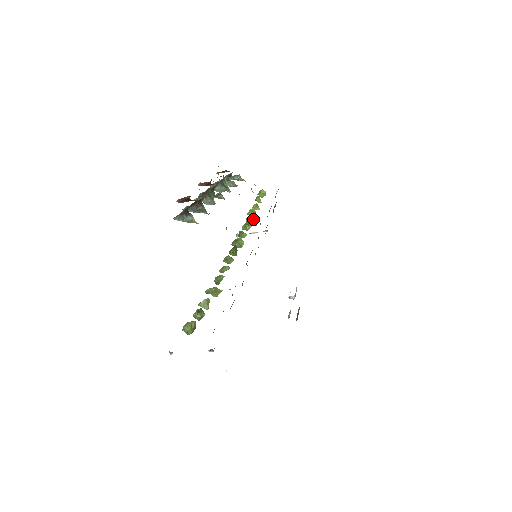
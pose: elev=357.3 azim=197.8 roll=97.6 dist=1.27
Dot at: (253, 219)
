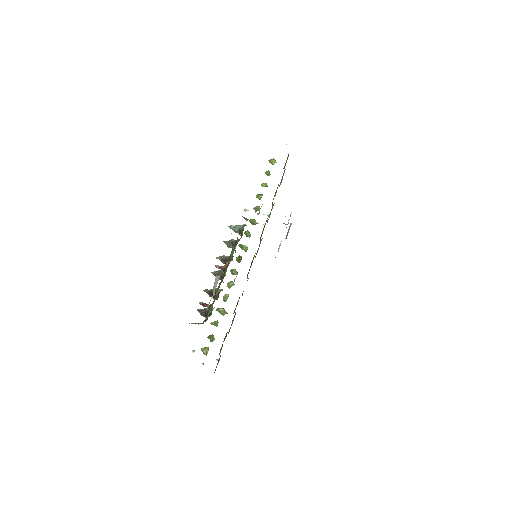
Dot at: occluded
